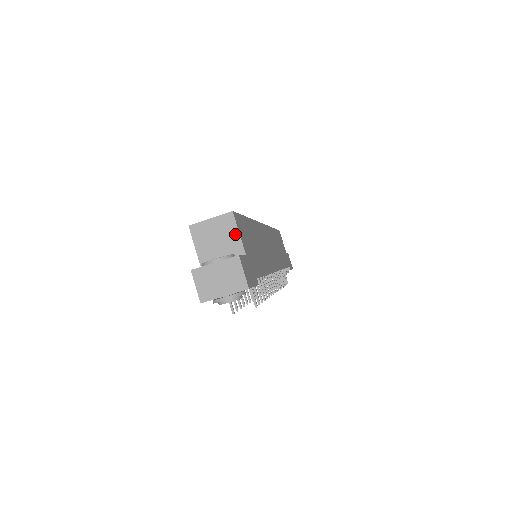
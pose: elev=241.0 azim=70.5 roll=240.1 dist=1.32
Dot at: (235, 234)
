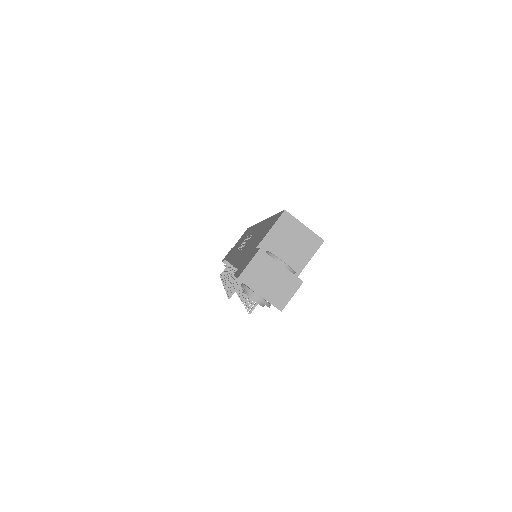
Dot at: (307, 257)
